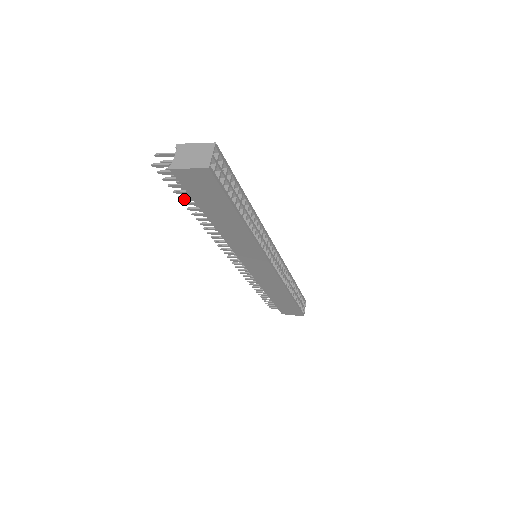
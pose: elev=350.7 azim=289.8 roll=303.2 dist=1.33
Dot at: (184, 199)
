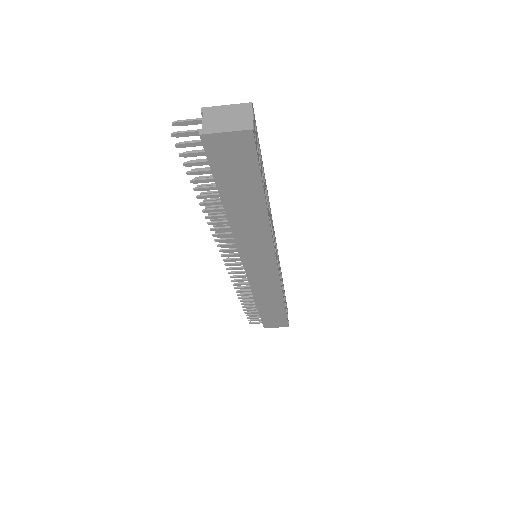
Dot at: (197, 183)
